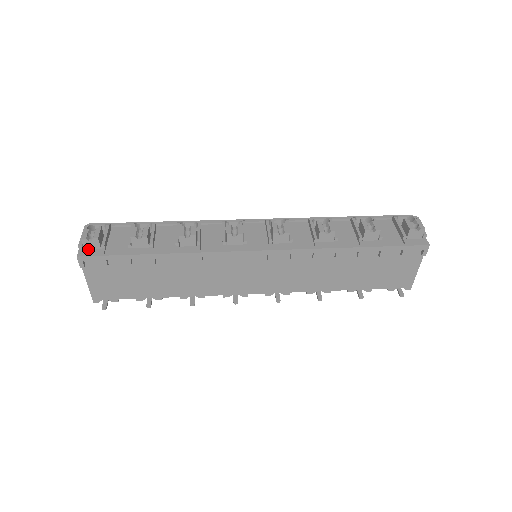
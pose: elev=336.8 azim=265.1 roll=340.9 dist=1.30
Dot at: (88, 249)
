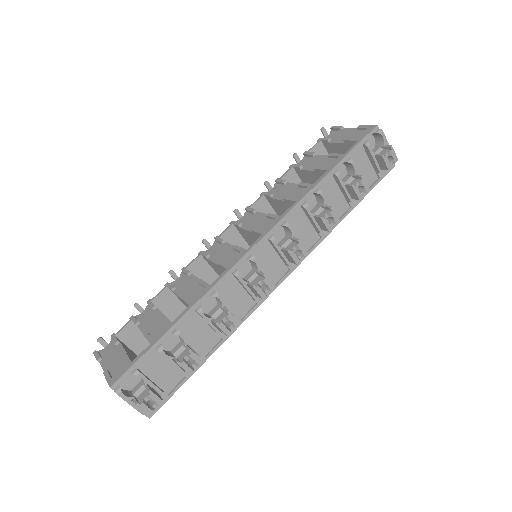
Dot at: occluded
